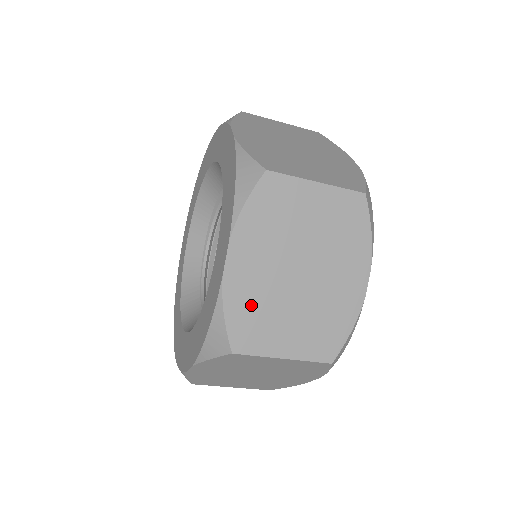
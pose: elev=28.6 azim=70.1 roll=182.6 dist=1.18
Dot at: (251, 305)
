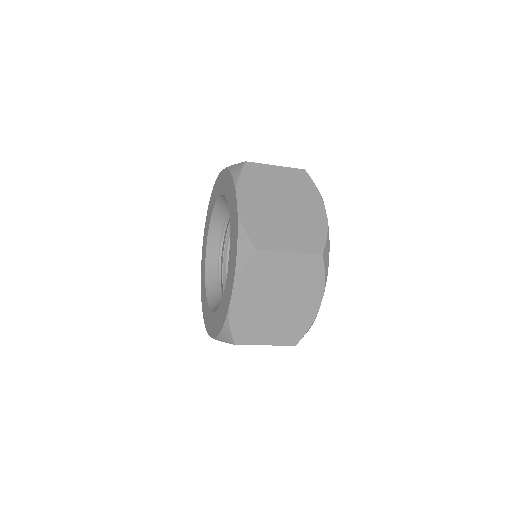
Dot at: (246, 321)
